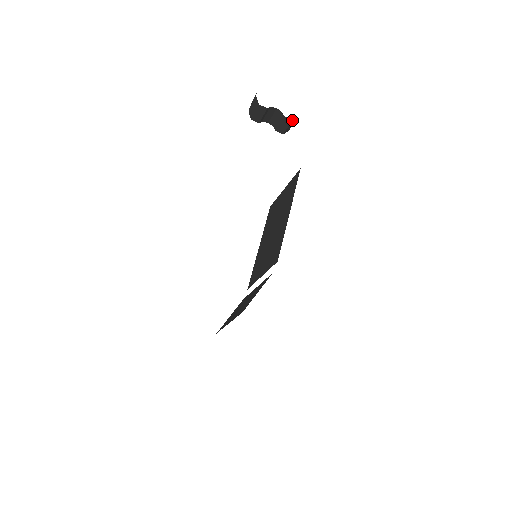
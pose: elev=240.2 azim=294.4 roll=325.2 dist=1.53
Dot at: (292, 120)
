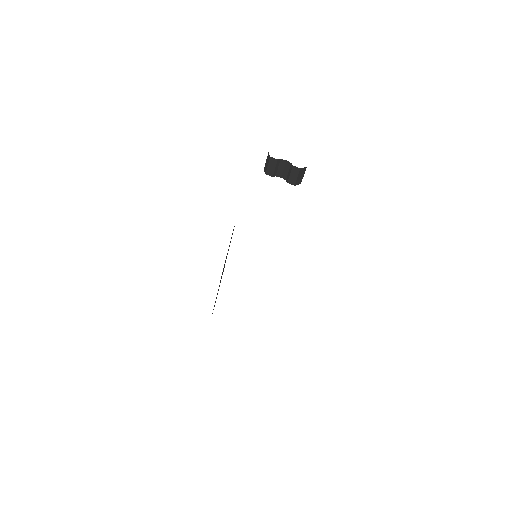
Dot at: (300, 169)
